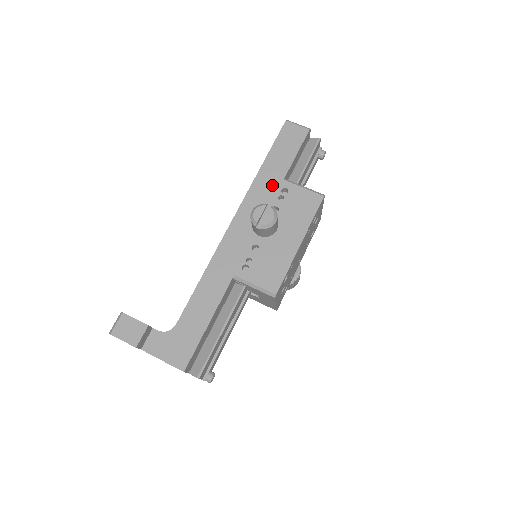
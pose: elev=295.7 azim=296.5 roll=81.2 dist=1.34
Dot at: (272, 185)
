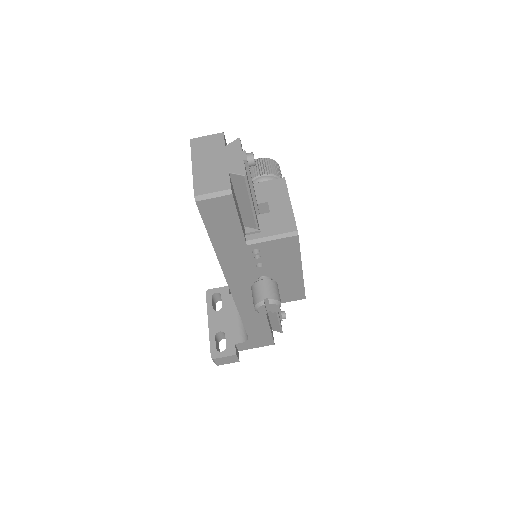
Dot at: (240, 254)
